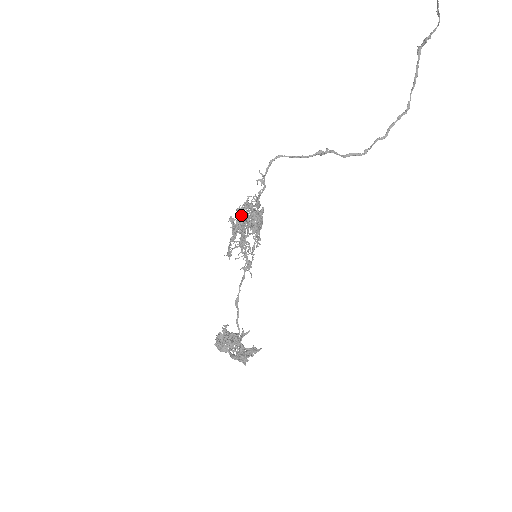
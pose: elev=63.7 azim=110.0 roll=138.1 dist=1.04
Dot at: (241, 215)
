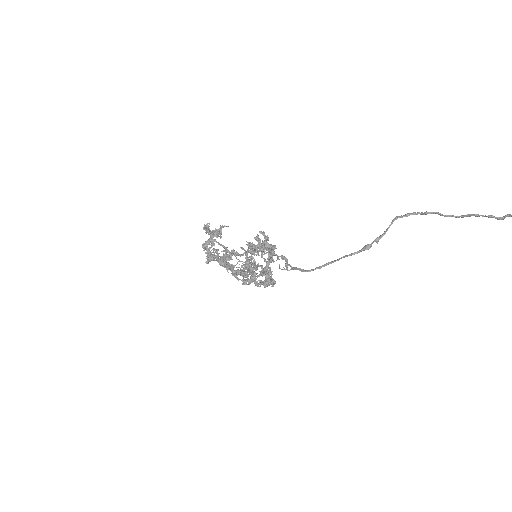
Dot at: (253, 273)
